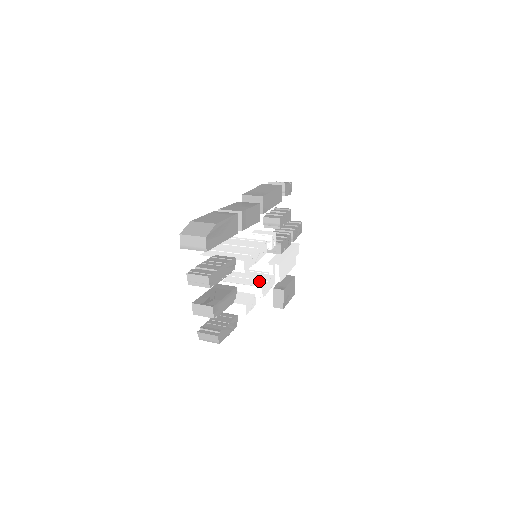
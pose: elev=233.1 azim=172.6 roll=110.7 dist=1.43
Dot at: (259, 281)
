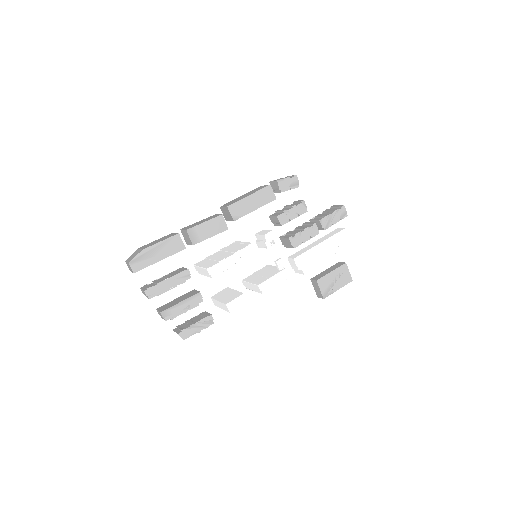
Dot at: (264, 278)
